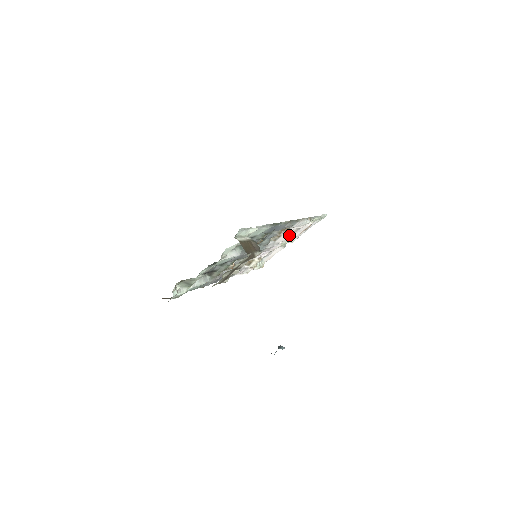
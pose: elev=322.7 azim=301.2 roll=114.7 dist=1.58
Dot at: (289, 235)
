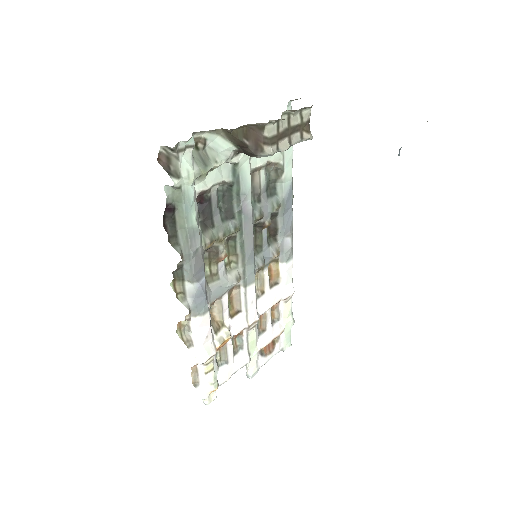
Dot at: (269, 307)
